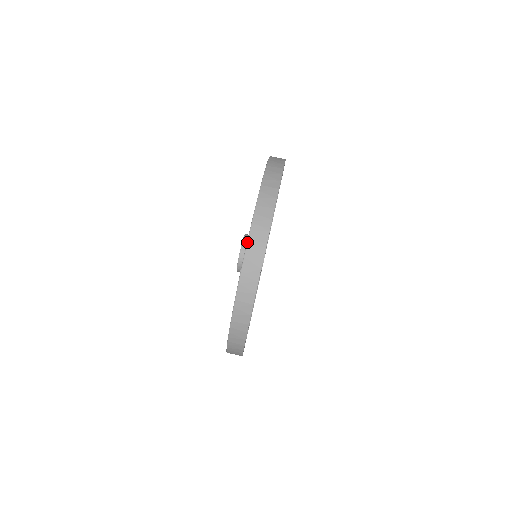
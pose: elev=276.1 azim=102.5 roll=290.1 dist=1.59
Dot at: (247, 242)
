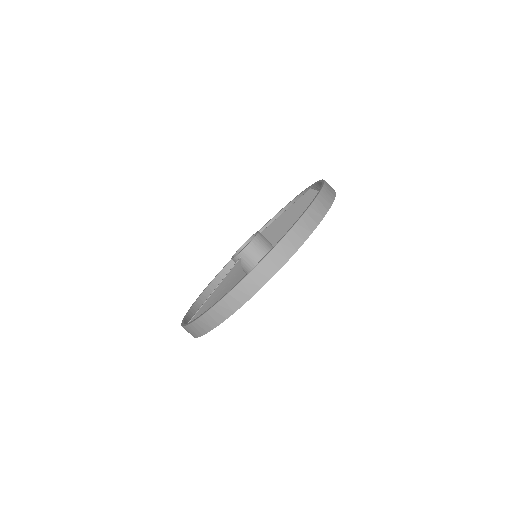
Dot at: (304, 213)
